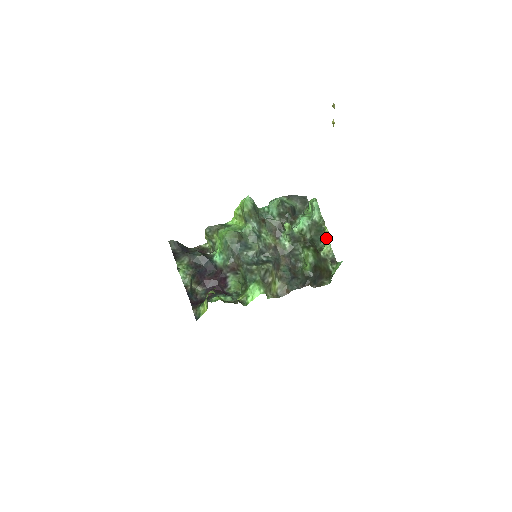
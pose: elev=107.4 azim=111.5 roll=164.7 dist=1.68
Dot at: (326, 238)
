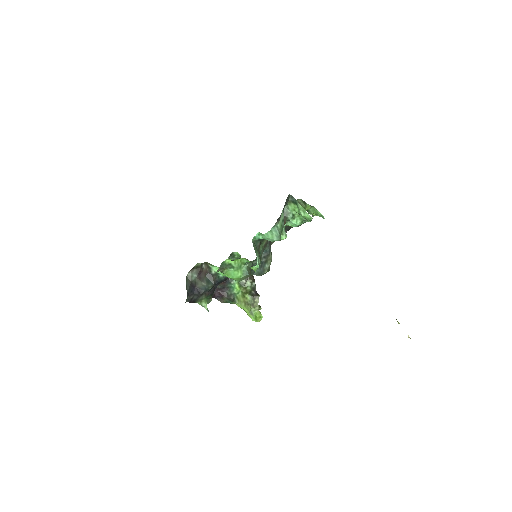
Dot at: (307, 204)
